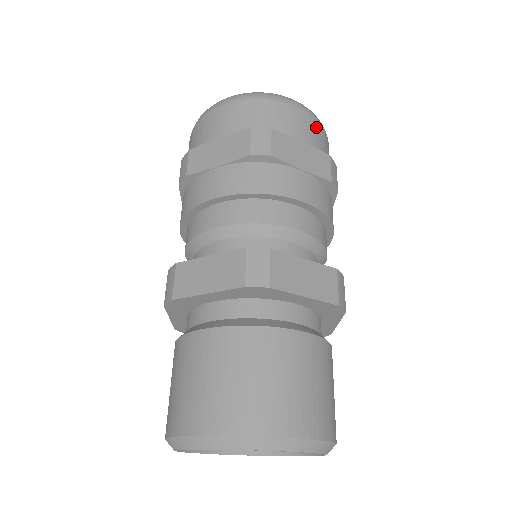
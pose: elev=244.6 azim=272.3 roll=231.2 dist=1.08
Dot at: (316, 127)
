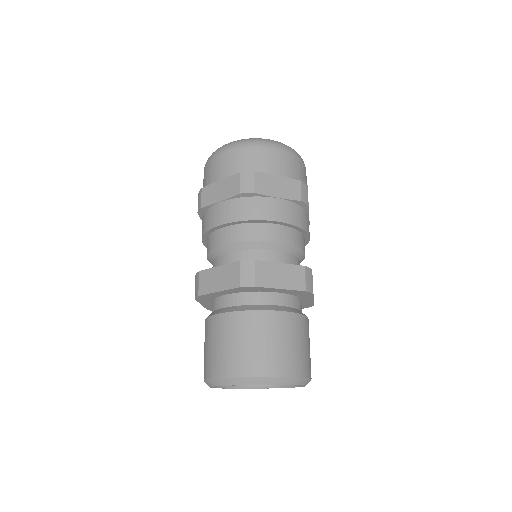
Dot at: (290, 159)
